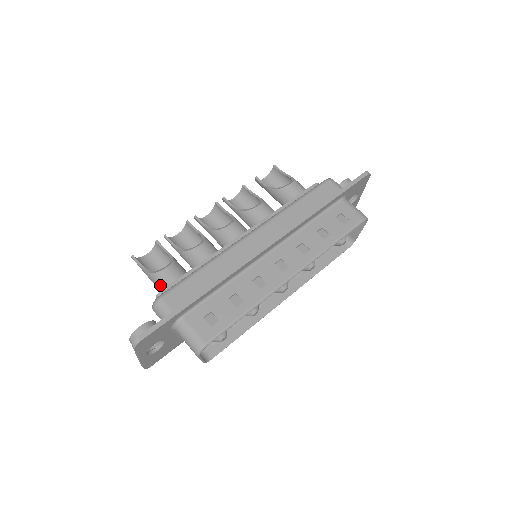
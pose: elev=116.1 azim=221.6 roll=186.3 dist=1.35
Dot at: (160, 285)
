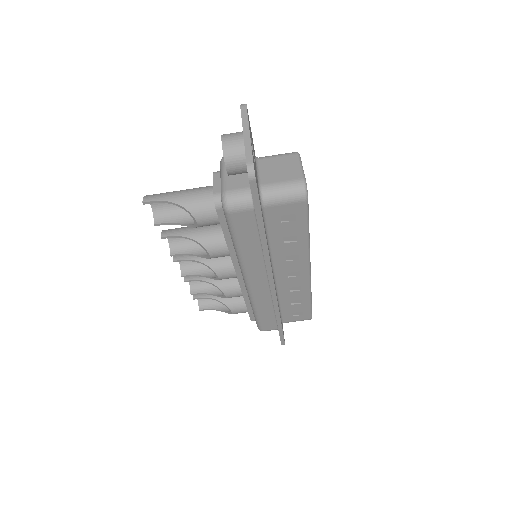
Dot at: occluded
